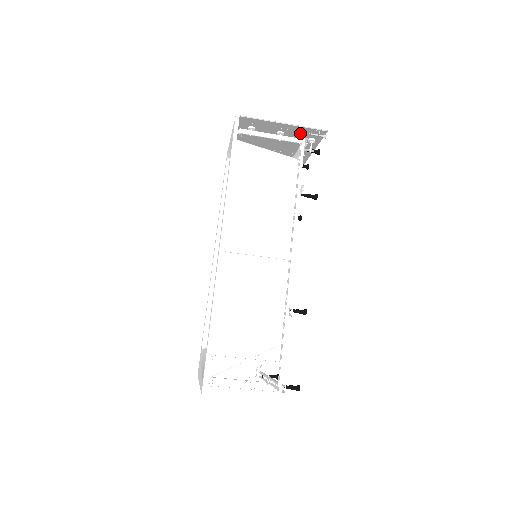
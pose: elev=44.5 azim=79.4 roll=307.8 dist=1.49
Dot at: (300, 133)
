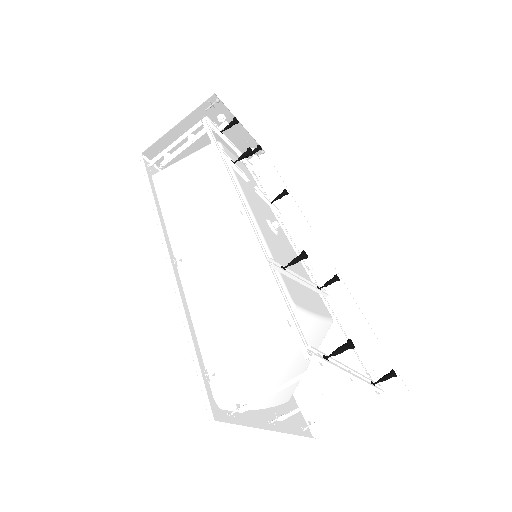
Dot at: occluded
